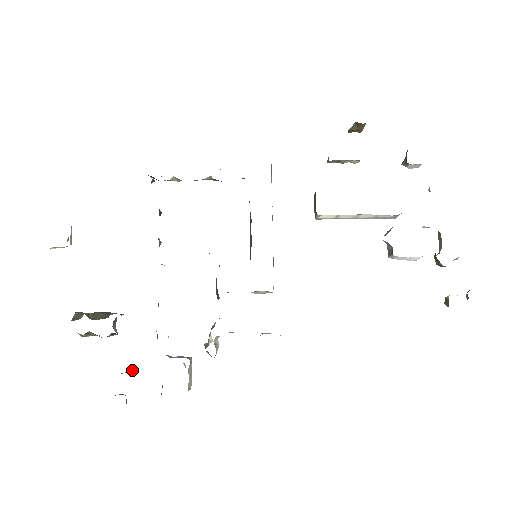
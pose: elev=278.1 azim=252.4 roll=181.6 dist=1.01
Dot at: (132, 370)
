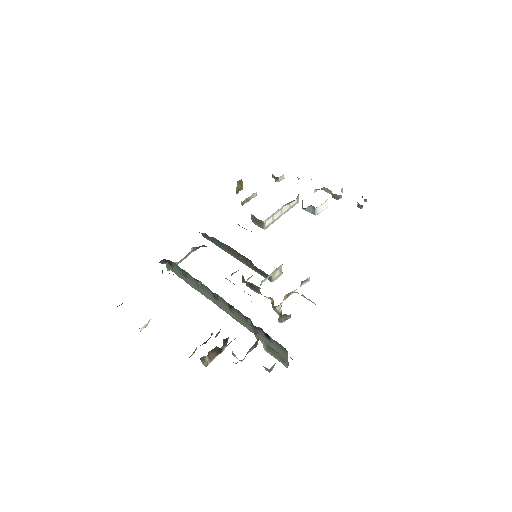
Dot at: (257, 339)
